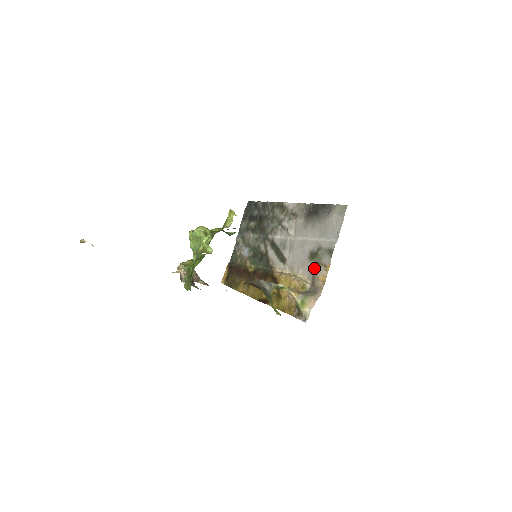
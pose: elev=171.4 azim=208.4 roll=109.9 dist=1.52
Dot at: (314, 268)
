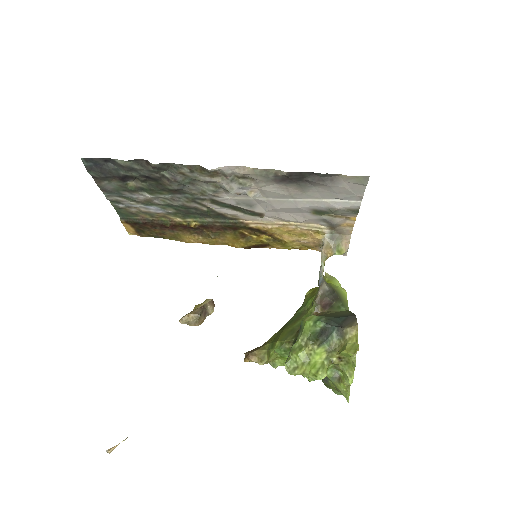
Dot at: (329, 221)
